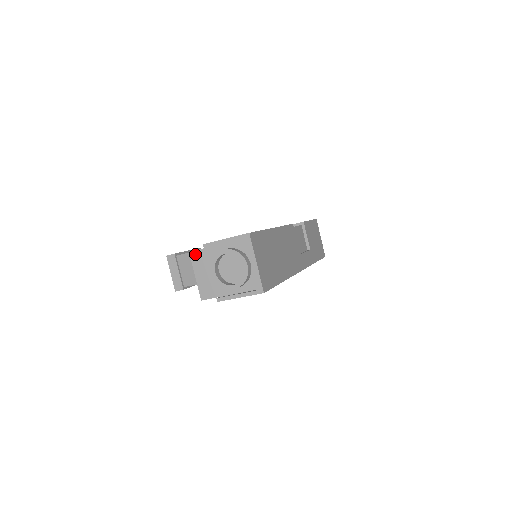
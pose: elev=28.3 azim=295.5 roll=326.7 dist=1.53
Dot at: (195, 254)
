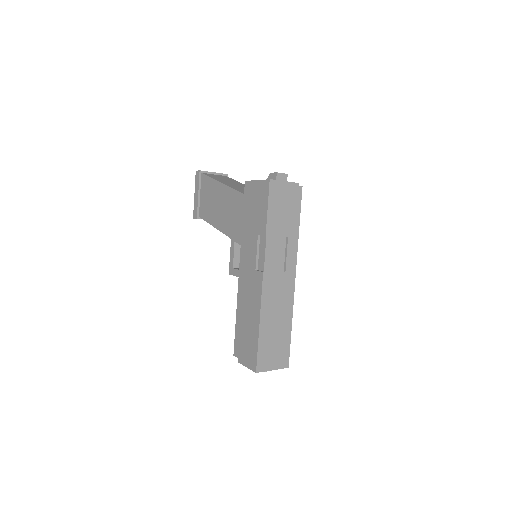
Dot at: (237, 357)
